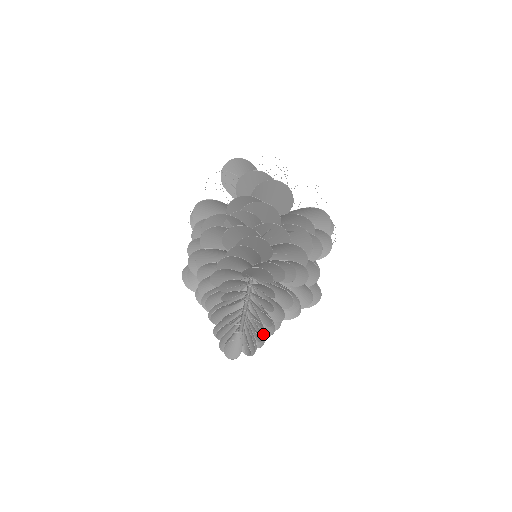
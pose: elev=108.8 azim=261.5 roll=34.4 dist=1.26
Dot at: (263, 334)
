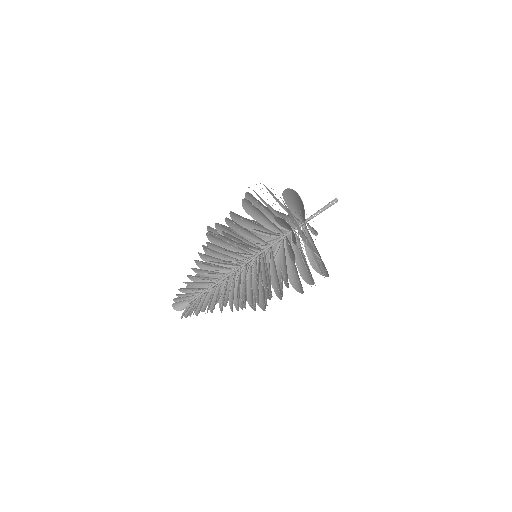
Dot at: (205, 309)
